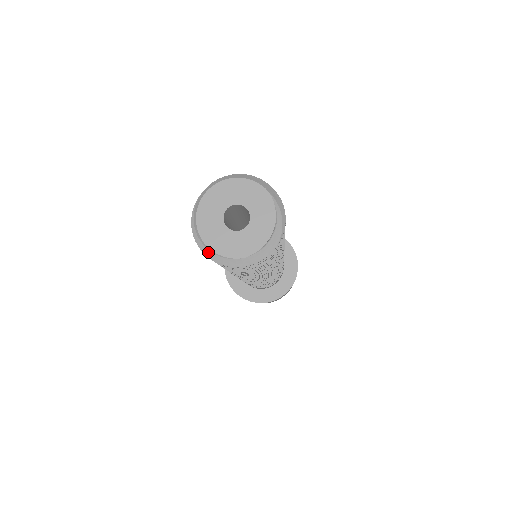
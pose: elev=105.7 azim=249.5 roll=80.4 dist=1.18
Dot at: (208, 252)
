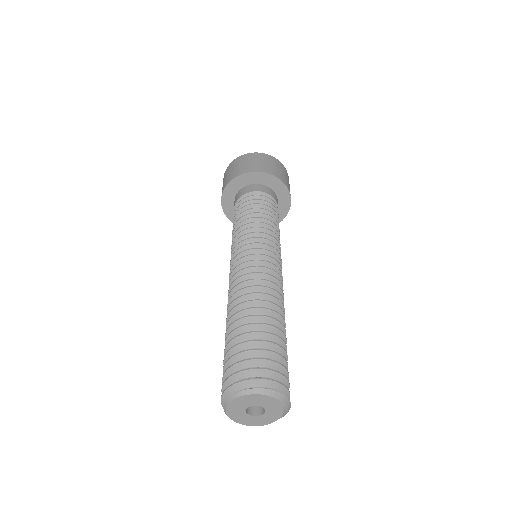
Dot at: occluded
